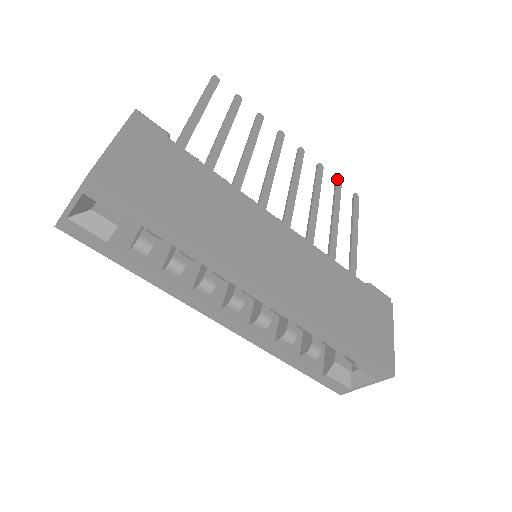
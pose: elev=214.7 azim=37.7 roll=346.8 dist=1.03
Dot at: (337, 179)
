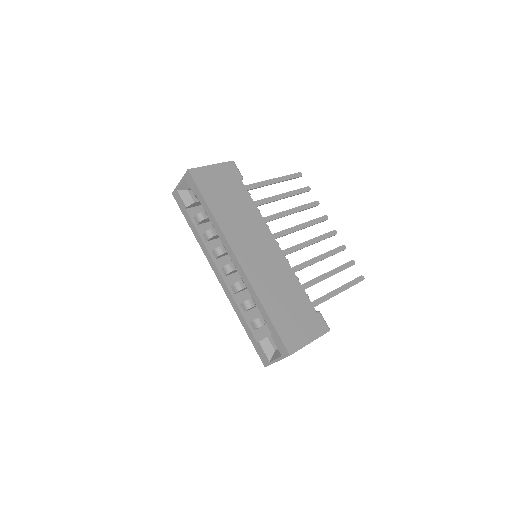
Dot at: (352, 260)
